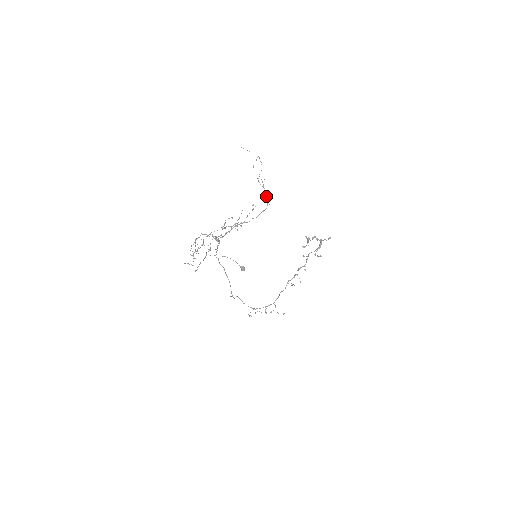
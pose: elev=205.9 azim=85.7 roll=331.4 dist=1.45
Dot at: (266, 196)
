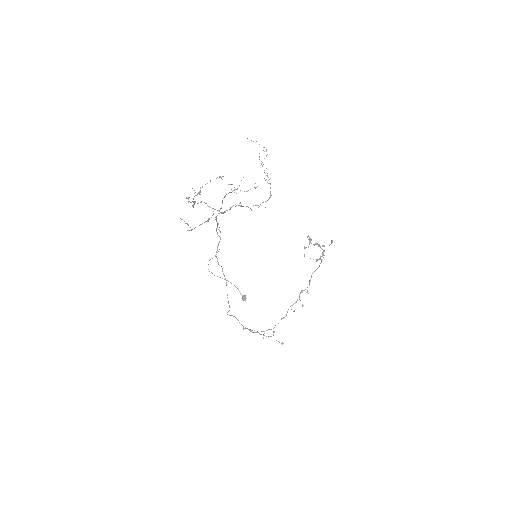
Dot at: occluded
